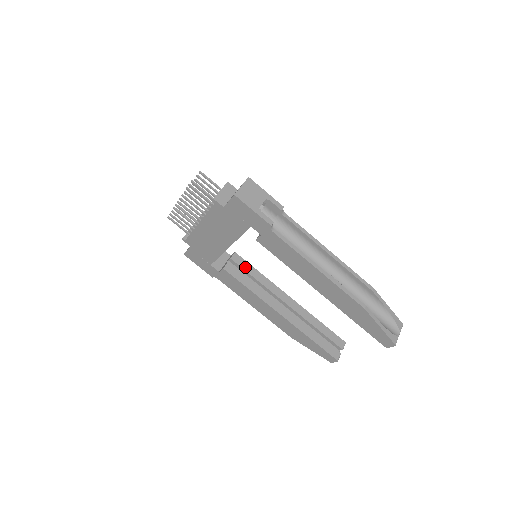
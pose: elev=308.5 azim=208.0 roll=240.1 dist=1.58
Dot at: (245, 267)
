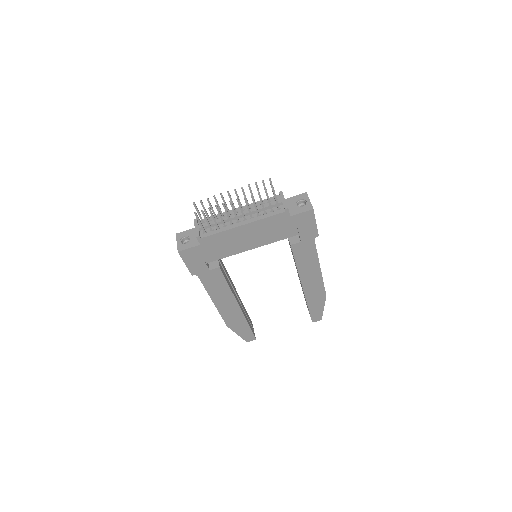
Dot at: (222, 264)
